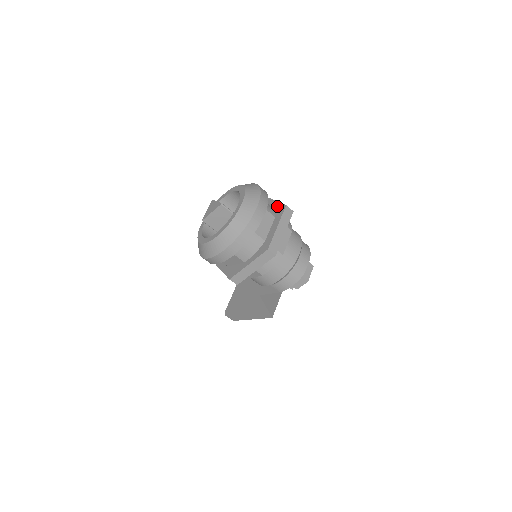
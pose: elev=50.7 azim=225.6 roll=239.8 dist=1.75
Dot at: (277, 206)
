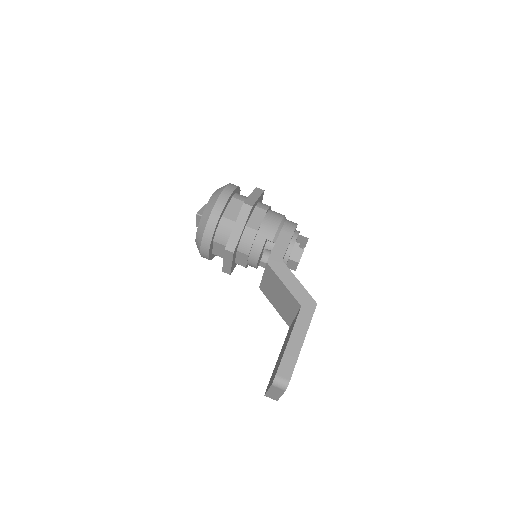
Dot at: occluded
